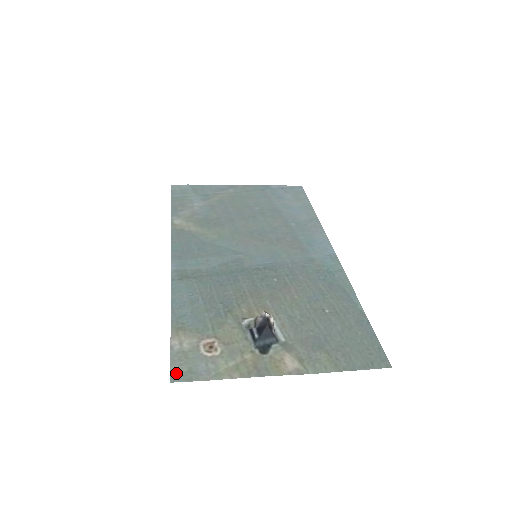
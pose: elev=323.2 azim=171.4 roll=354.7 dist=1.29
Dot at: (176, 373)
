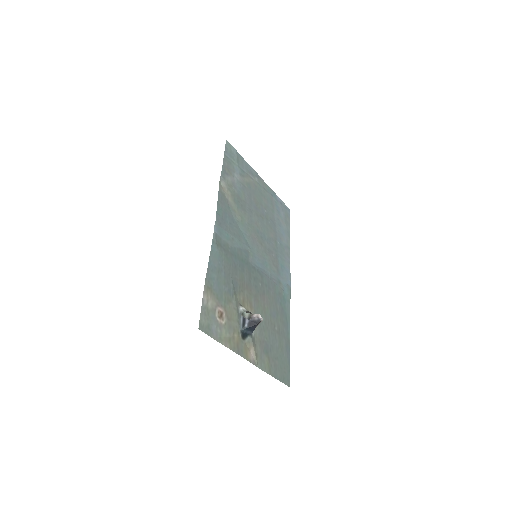
Dot at: (202, 323)
